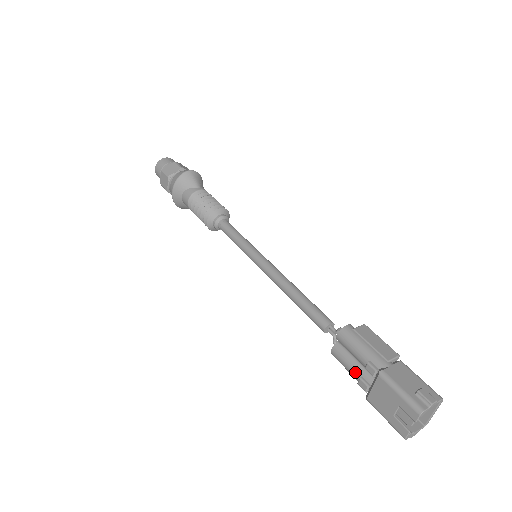
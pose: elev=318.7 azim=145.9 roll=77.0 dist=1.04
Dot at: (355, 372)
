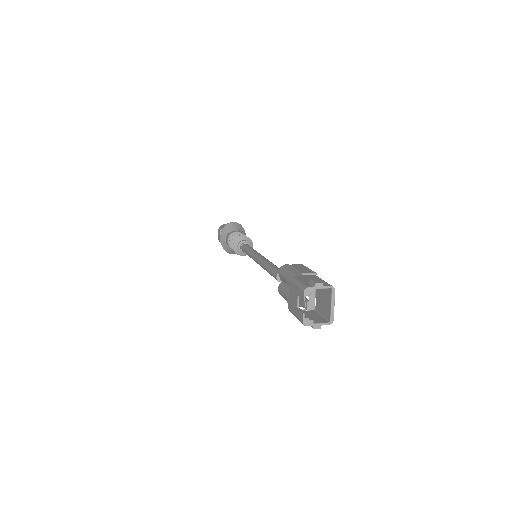
Dot at: (286, 295)
